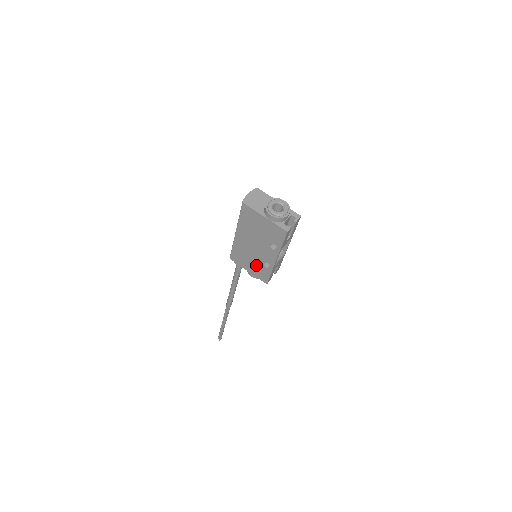
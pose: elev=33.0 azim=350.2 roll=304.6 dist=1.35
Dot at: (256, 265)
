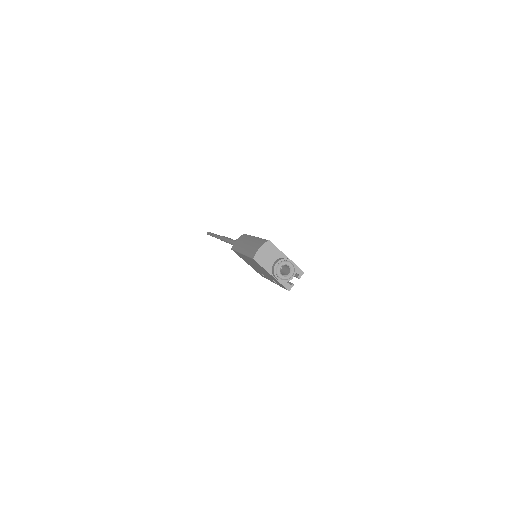
Dot at: (255, 269)
